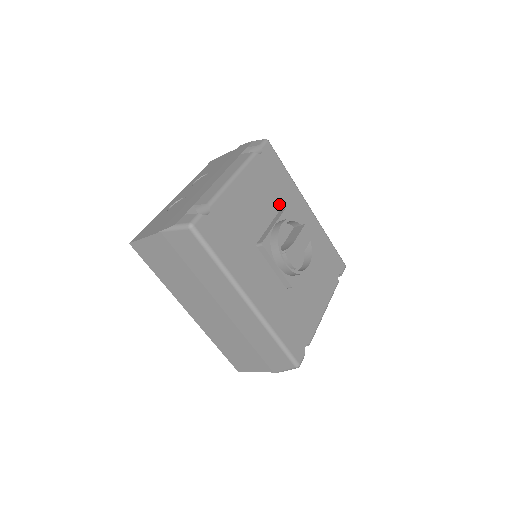
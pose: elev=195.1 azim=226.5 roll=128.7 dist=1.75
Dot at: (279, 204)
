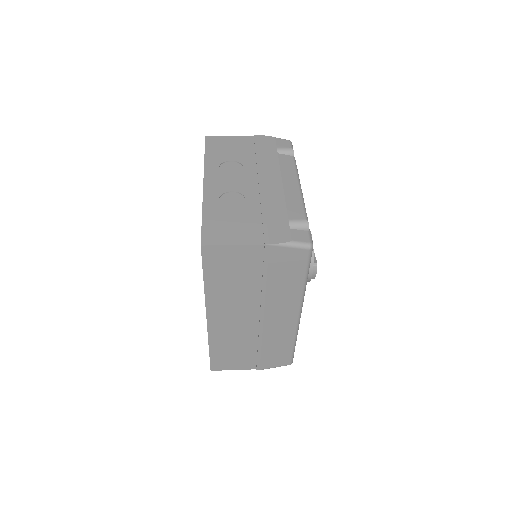
Dot at: occluded
